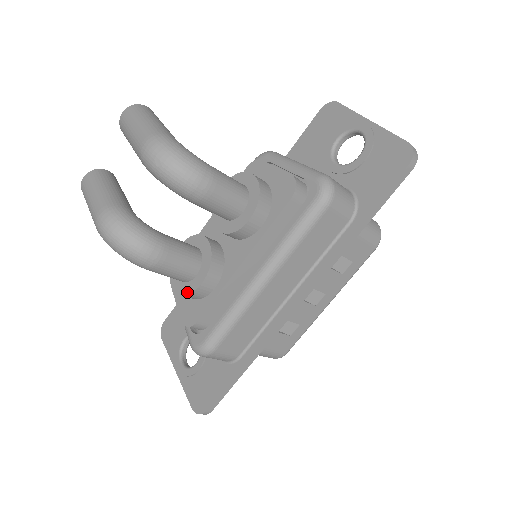
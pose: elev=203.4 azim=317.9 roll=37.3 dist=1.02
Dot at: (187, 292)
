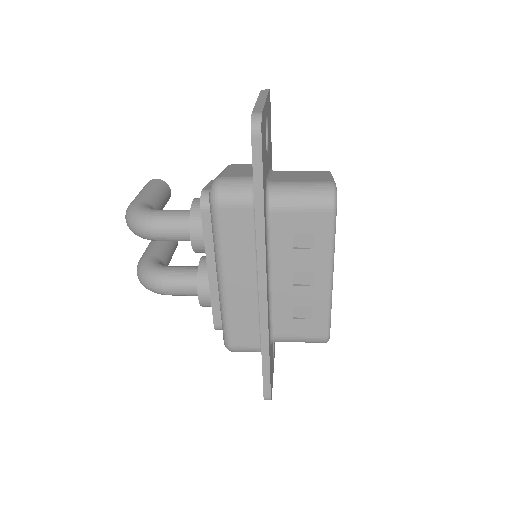
Dot at: (200, 304)
